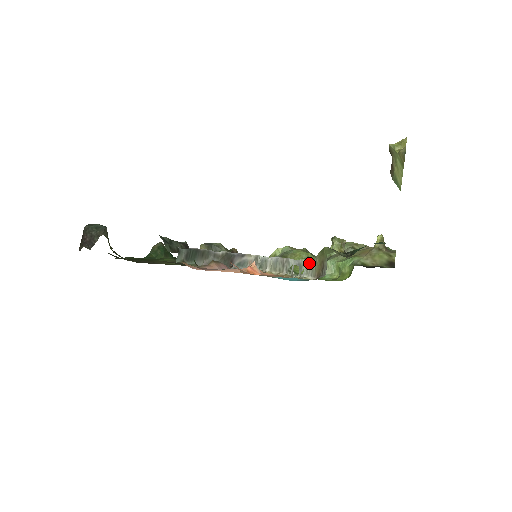
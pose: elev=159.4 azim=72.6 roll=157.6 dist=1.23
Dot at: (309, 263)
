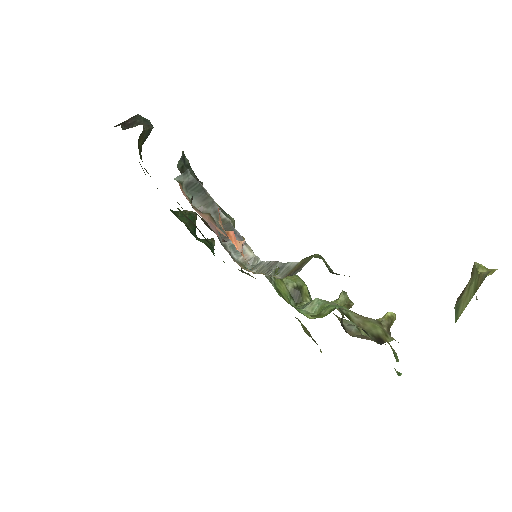
Dot at: (291, 265)
